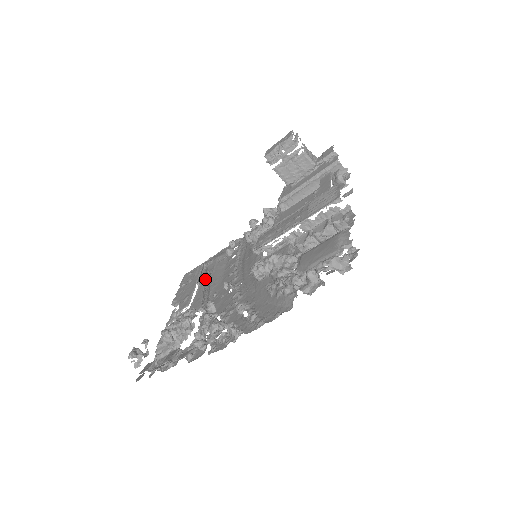
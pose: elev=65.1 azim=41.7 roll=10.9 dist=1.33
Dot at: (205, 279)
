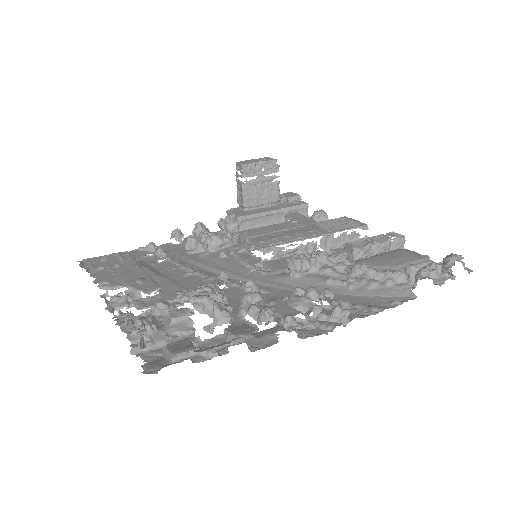
Dot at: (148, 269)
